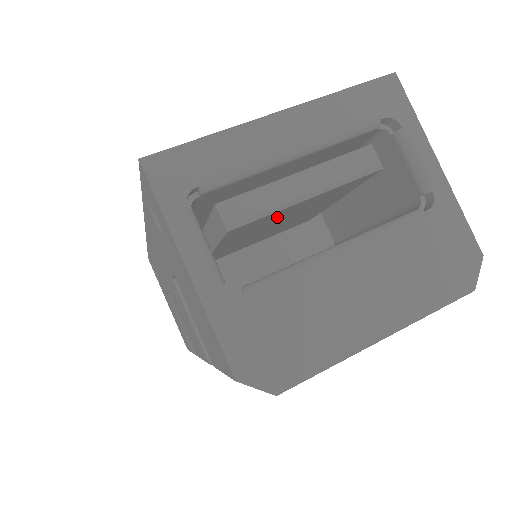
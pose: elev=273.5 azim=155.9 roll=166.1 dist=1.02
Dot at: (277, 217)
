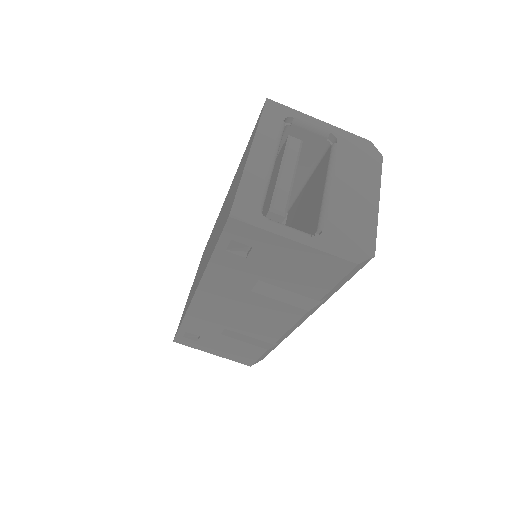
Dot at: occluded
